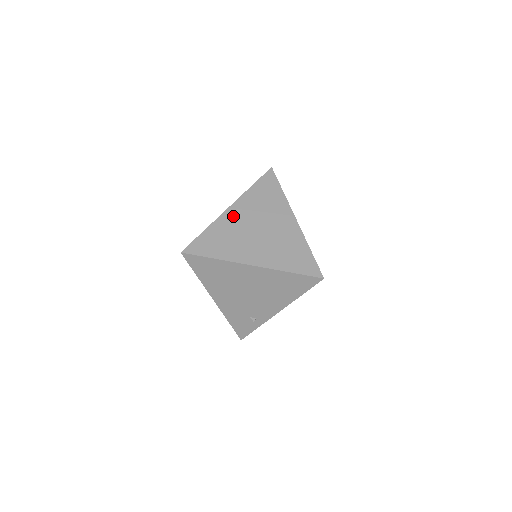
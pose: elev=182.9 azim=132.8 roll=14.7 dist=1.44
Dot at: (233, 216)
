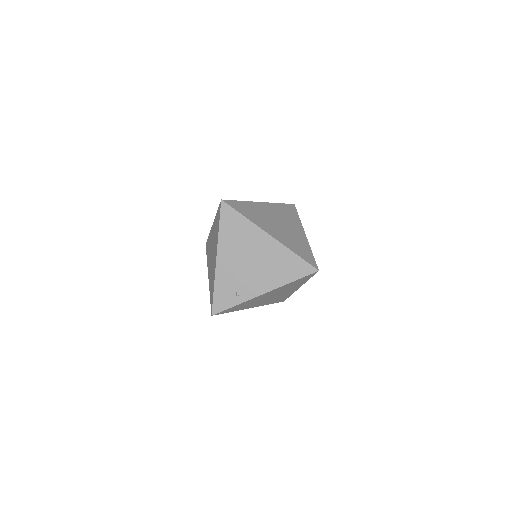
Dot at: (263, 207)
